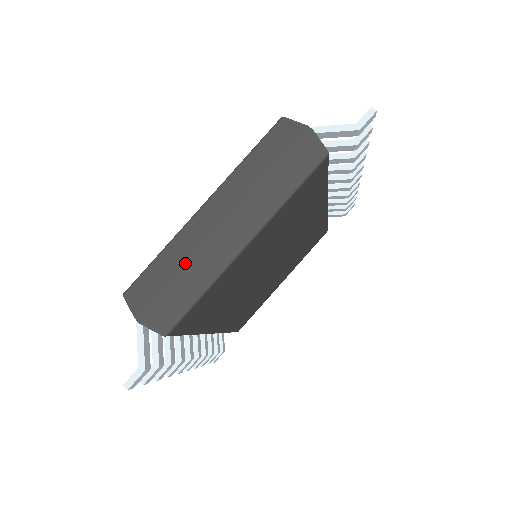
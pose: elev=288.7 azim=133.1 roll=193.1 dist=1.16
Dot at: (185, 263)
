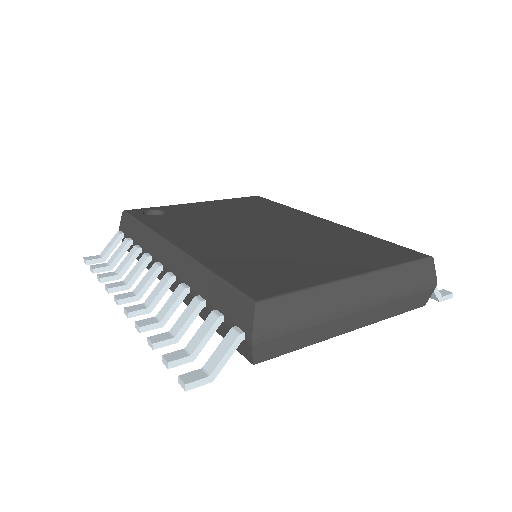
Dot at: (317, 319)
